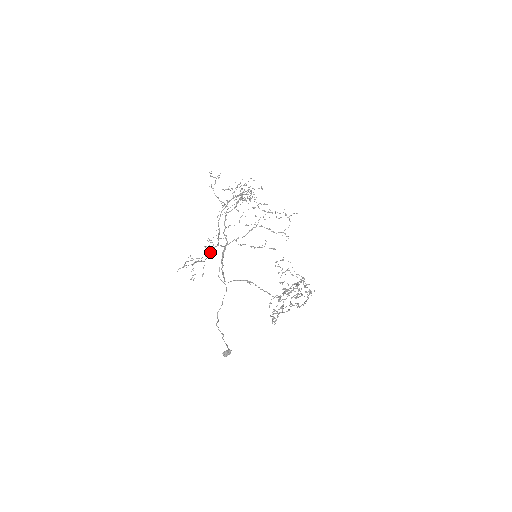
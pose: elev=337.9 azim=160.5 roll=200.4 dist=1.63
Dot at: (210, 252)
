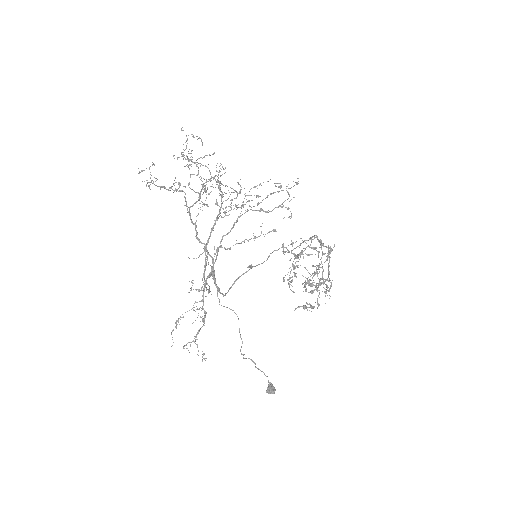
Dot at: (203, 303)
